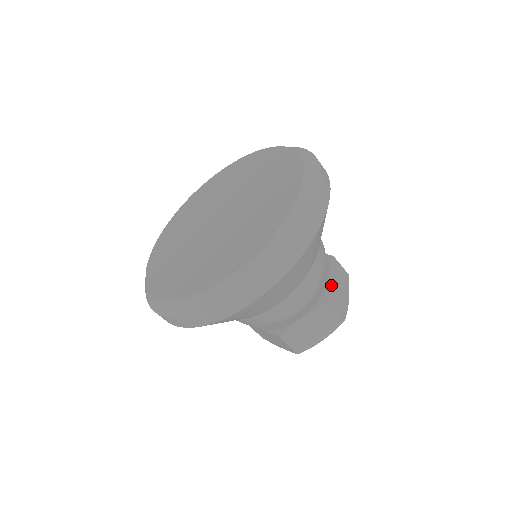
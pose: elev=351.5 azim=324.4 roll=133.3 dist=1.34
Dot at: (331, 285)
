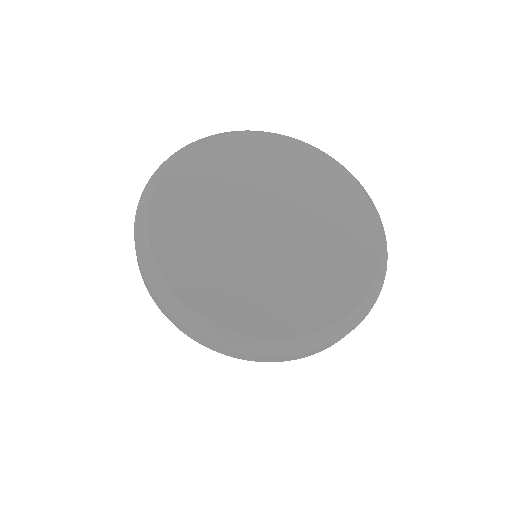
Dot at: occluded
